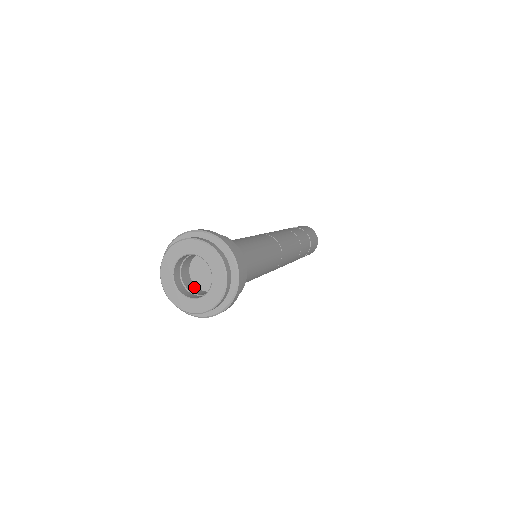
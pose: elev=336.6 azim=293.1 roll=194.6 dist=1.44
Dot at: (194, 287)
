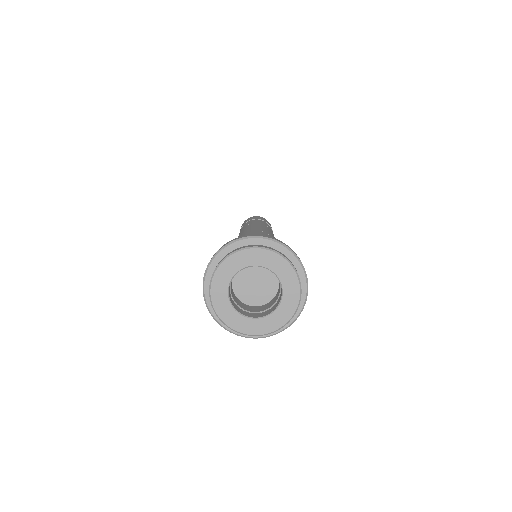
Dot at: (243, 304)
